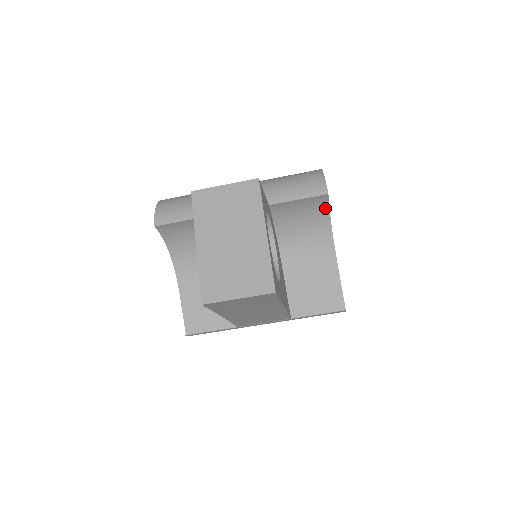
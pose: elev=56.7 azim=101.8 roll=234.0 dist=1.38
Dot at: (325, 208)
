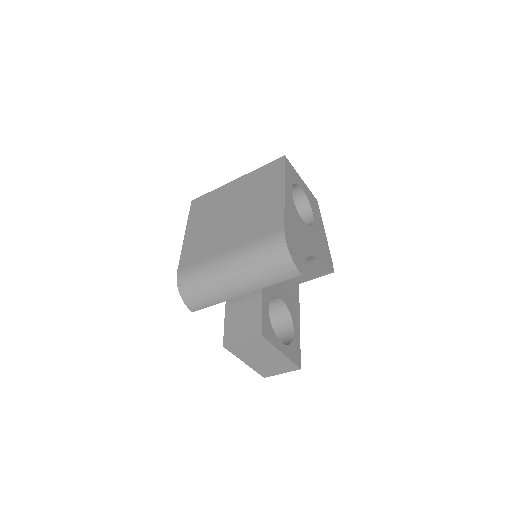
Dot at: occluded
